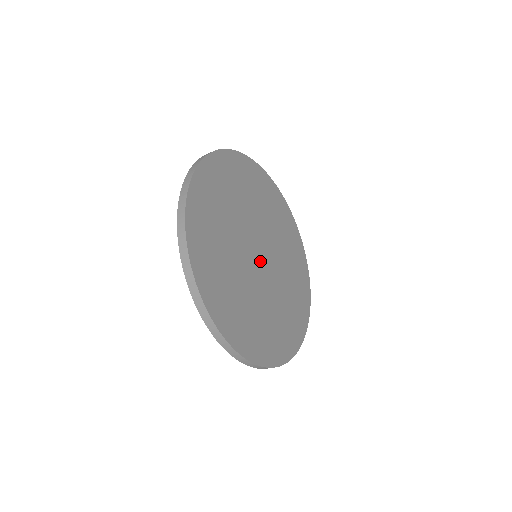
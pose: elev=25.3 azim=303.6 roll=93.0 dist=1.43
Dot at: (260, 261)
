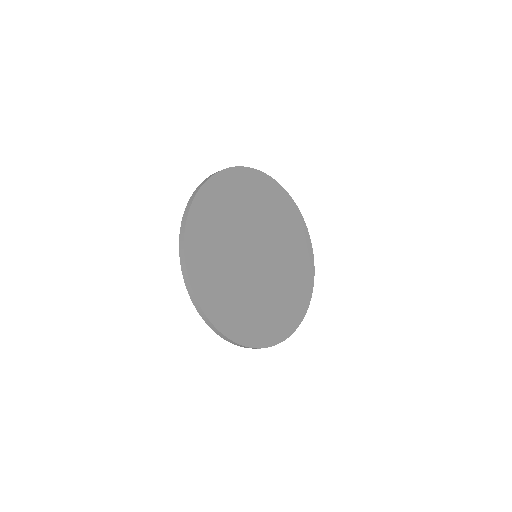
Dot at: (260, 261)
